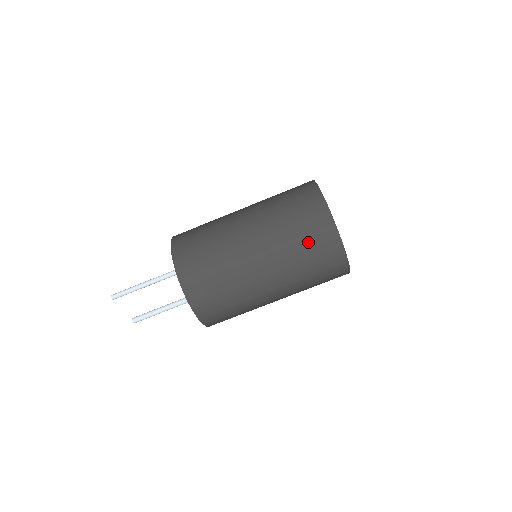
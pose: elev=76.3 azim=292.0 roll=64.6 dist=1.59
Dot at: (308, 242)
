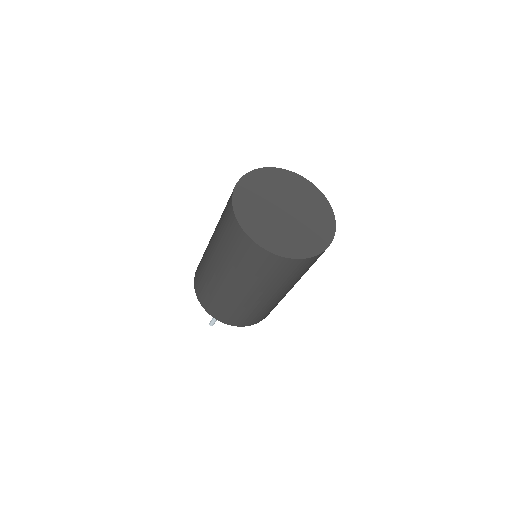
Dot at: (229, 242)
